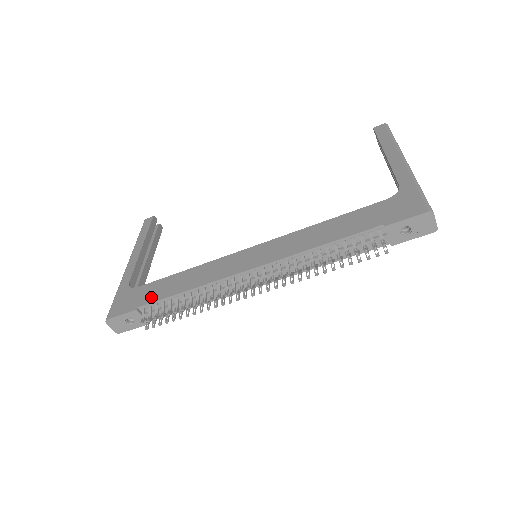
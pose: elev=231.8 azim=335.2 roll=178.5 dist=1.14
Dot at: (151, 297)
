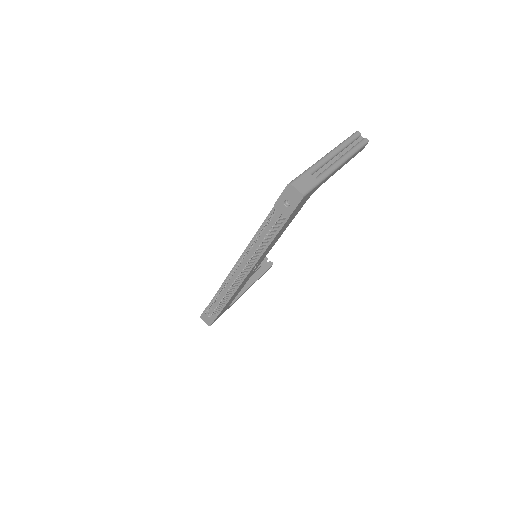
Dot at: occluded
